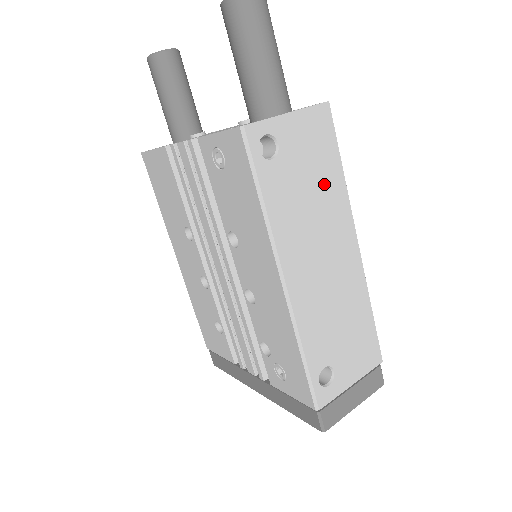
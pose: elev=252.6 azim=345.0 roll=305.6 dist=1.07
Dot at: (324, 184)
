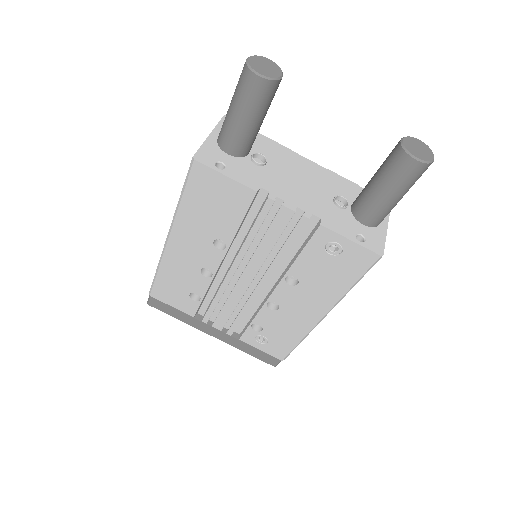
Dot at: occluded
